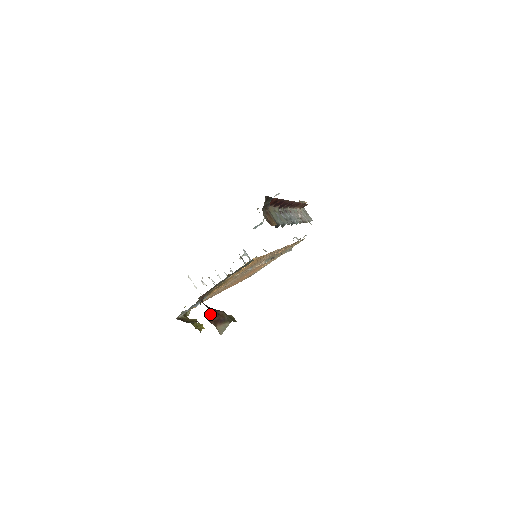
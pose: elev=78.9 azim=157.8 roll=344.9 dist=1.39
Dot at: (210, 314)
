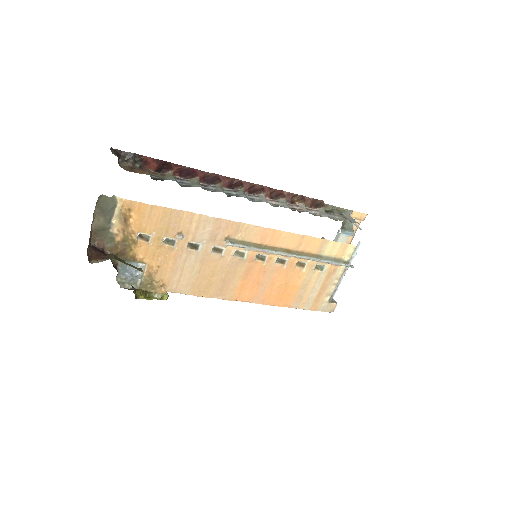
Dot at: (94, 253)
